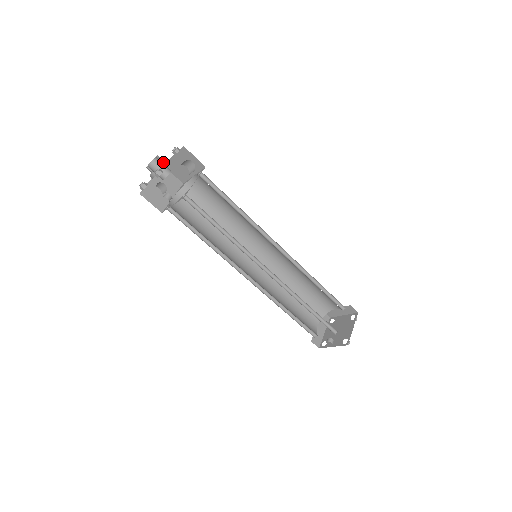
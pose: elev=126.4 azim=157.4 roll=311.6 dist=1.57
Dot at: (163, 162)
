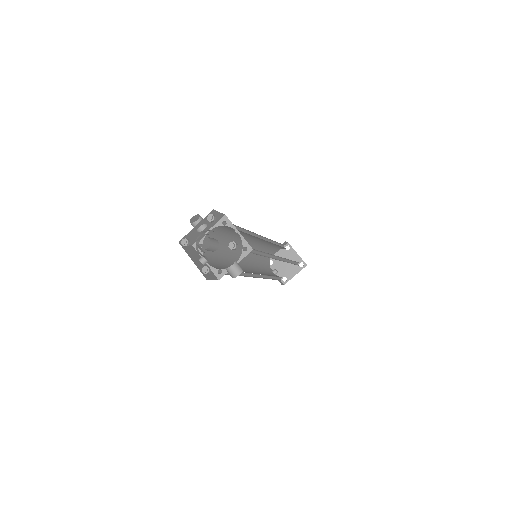
Dot at: occluded
